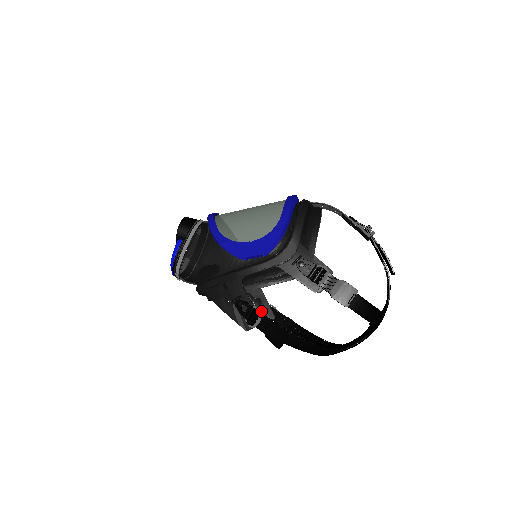
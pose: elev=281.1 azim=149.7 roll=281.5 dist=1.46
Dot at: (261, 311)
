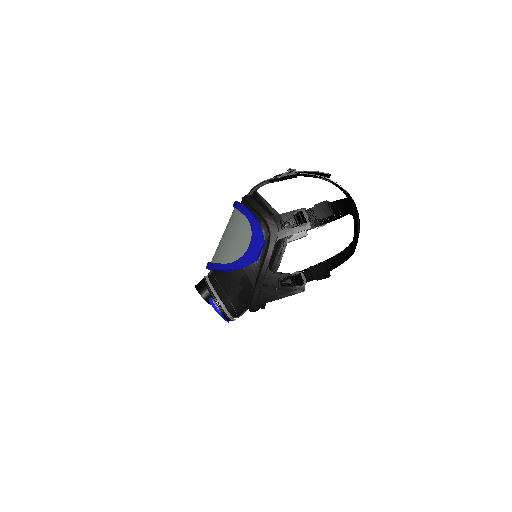
Dot at: occluded
